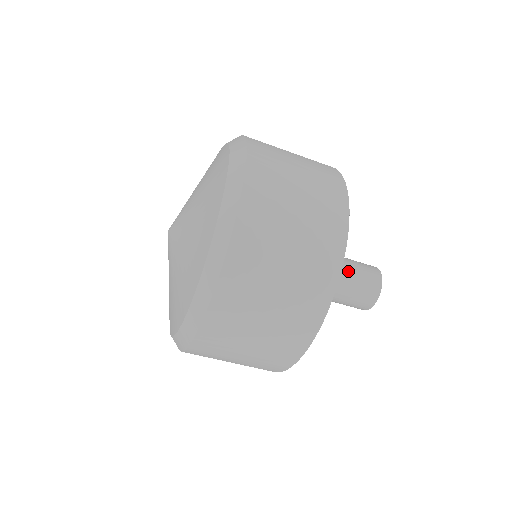
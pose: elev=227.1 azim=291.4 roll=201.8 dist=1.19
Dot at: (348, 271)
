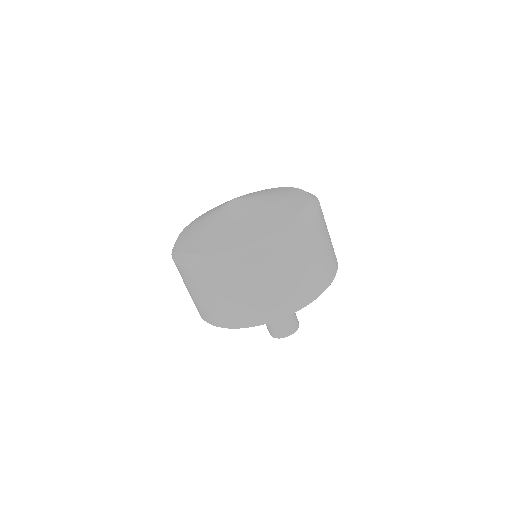
Dot at: occluded
